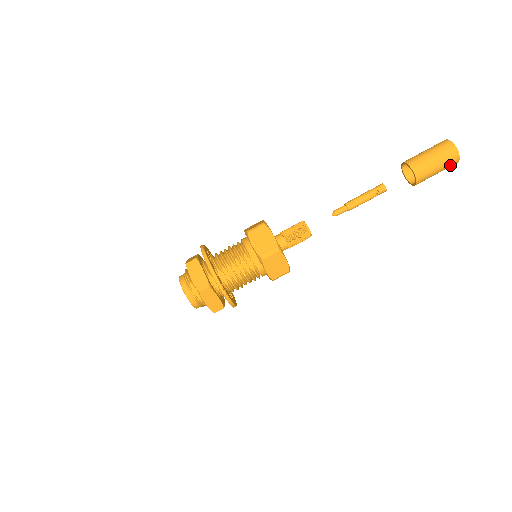
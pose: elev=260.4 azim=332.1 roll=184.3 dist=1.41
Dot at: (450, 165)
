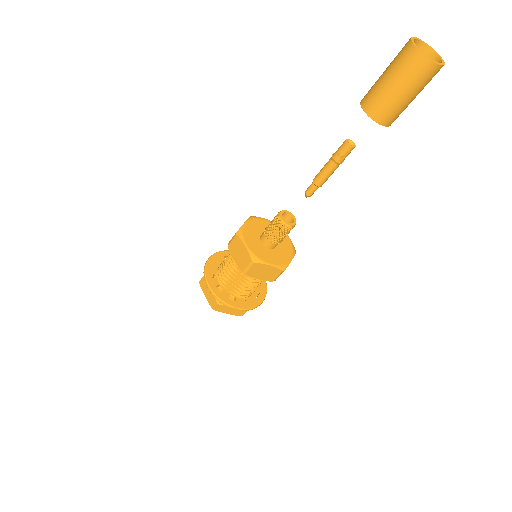
Dot at: (428, 78)
